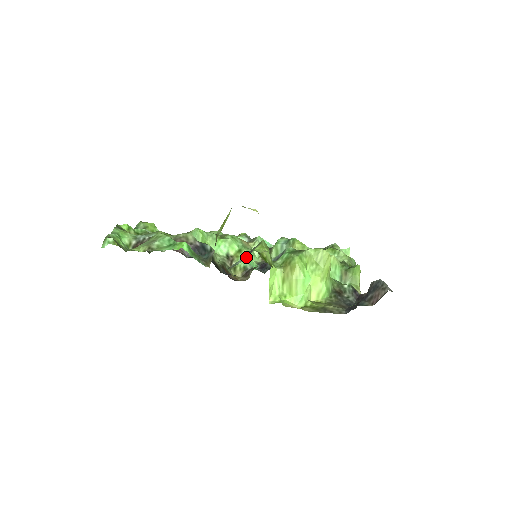
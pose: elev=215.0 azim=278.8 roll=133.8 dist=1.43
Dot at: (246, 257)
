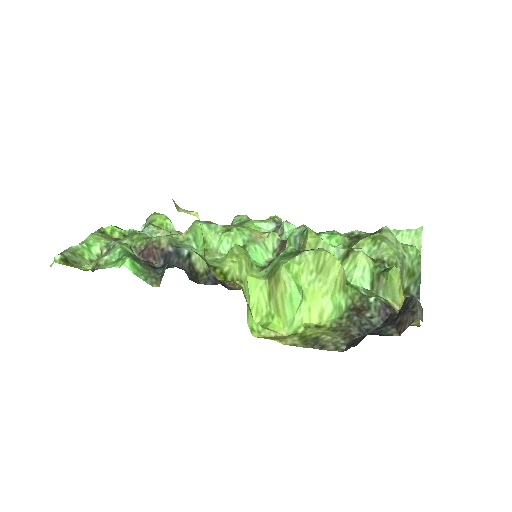
Dot at: occluded
